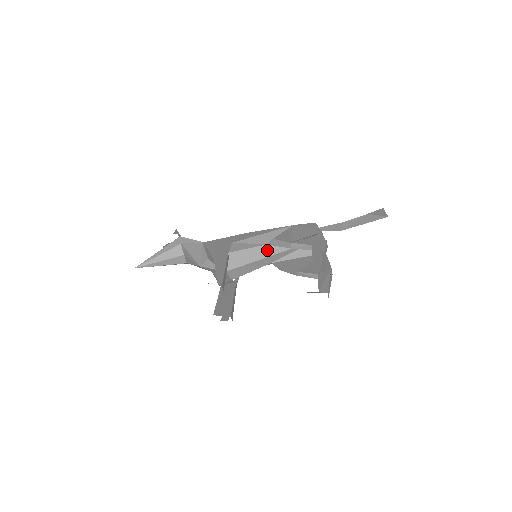
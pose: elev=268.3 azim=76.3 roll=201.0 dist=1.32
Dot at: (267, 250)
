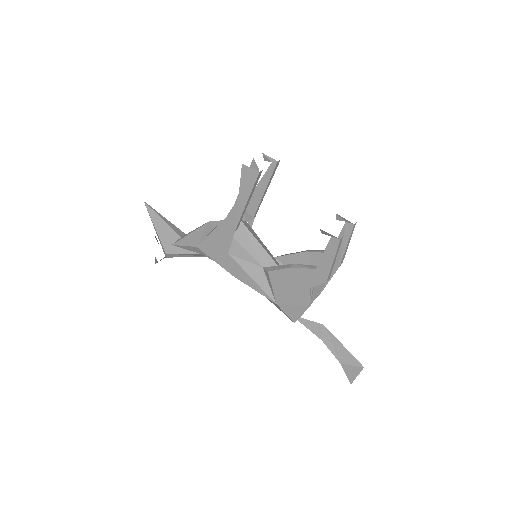
Dot at: (272, 256)
